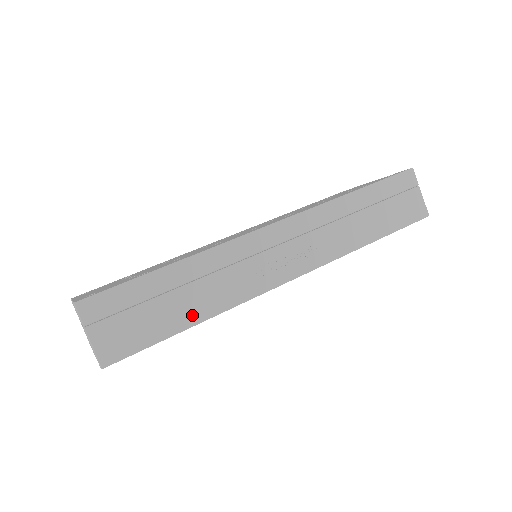
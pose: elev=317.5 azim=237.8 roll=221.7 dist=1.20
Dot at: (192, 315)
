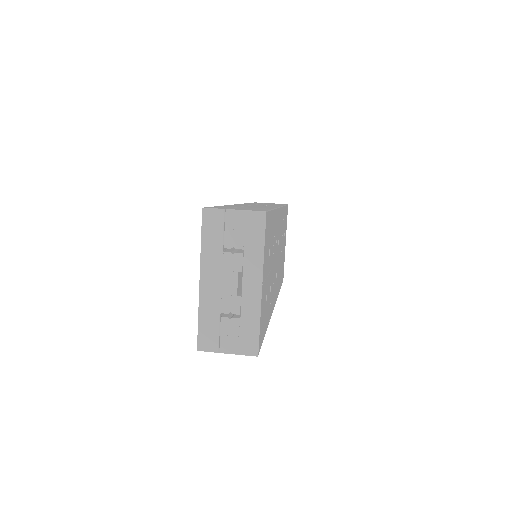
Dot at: (265, 208)
